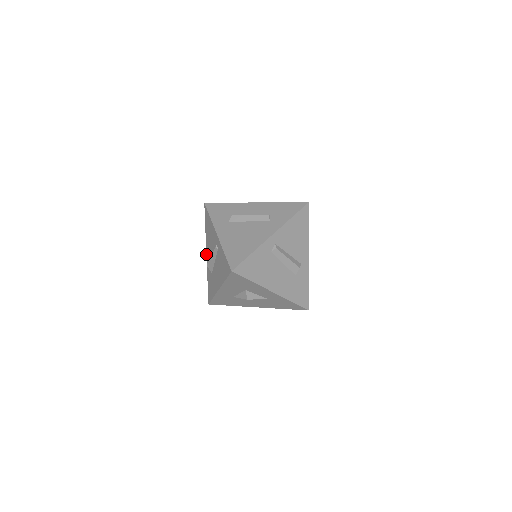
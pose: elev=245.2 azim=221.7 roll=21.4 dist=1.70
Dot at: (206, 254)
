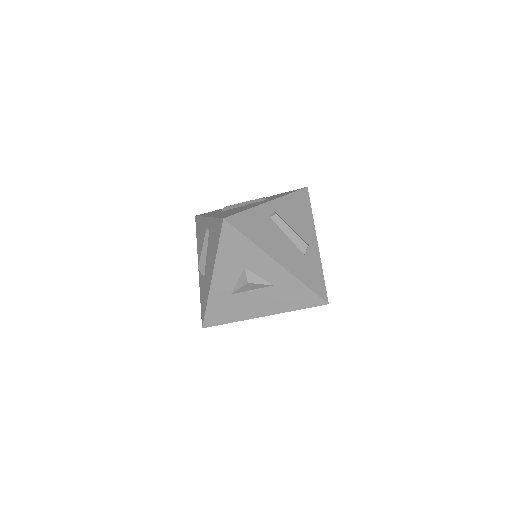
Dot at: occluded
